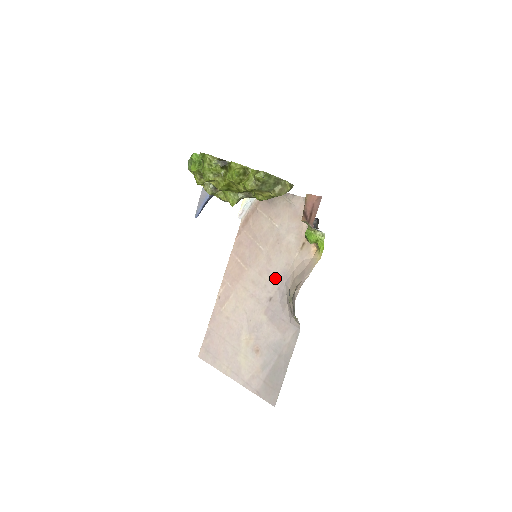
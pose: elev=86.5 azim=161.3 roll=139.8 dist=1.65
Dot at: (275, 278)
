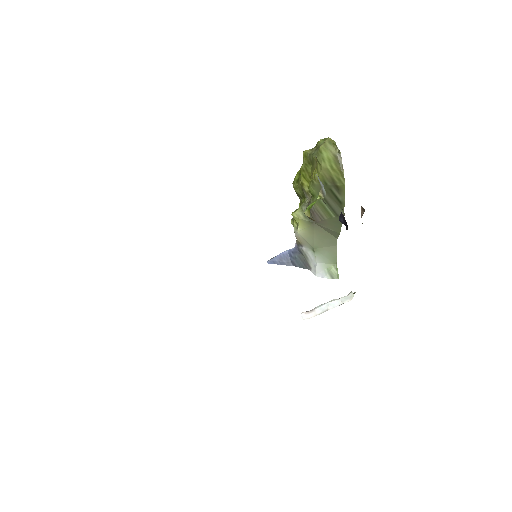
Dot at: occluded
